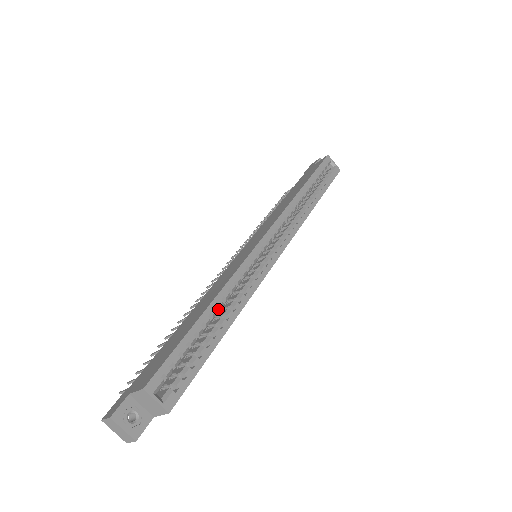
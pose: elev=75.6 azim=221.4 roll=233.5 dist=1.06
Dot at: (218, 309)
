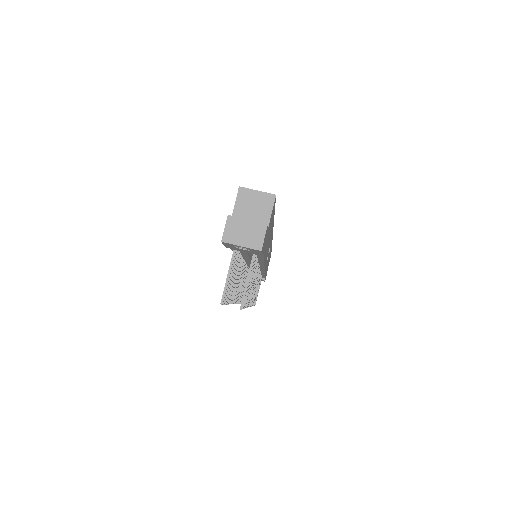
Dot at: occluded
